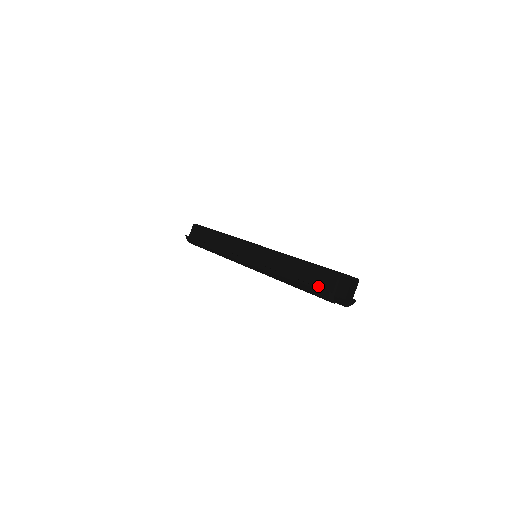
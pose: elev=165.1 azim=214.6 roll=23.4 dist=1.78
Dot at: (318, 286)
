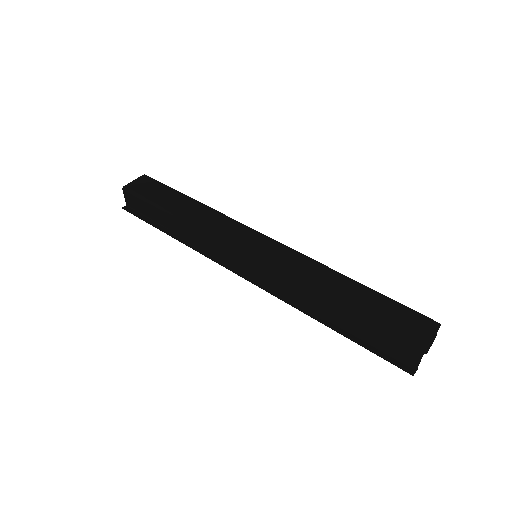
Dot at: (389, 353)
